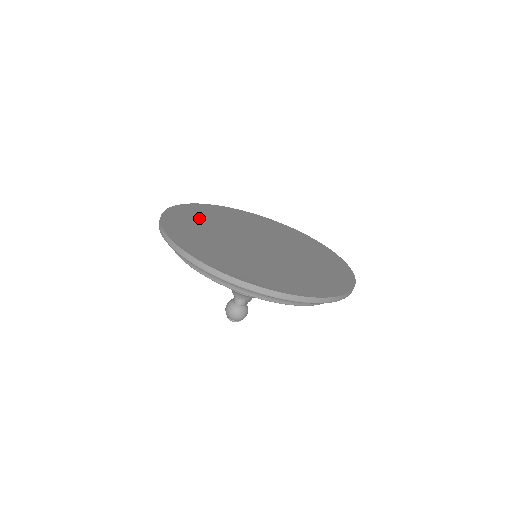
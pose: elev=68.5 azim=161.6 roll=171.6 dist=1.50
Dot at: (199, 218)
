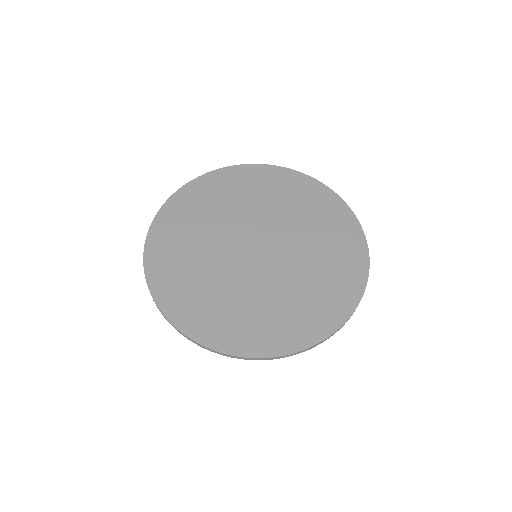
Dot at: (197, 294)
